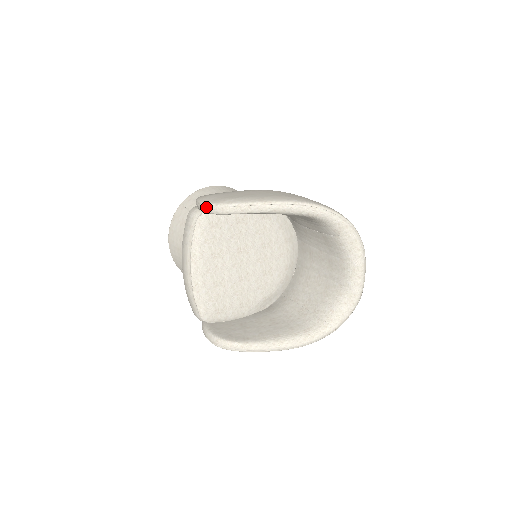
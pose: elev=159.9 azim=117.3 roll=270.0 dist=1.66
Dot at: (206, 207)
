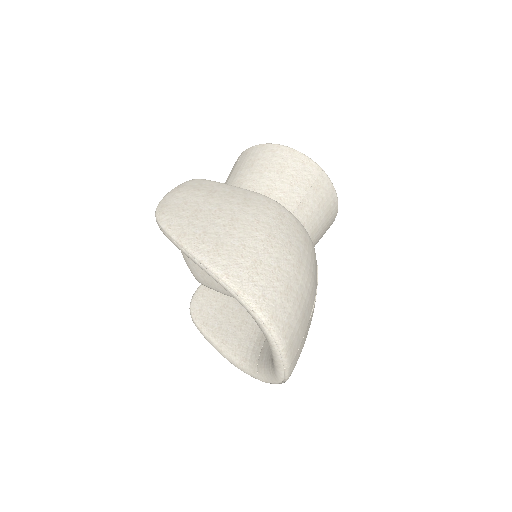
Dot at: occluded
